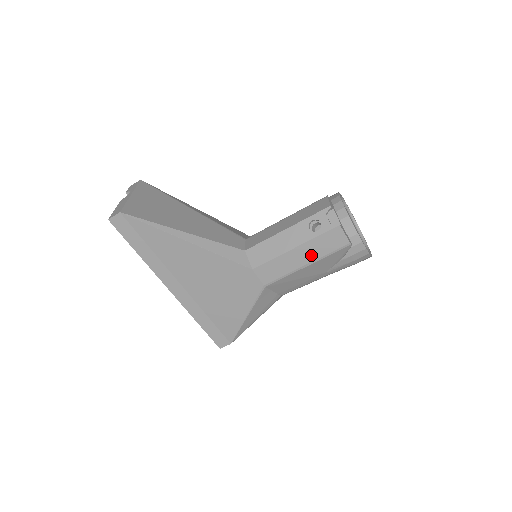
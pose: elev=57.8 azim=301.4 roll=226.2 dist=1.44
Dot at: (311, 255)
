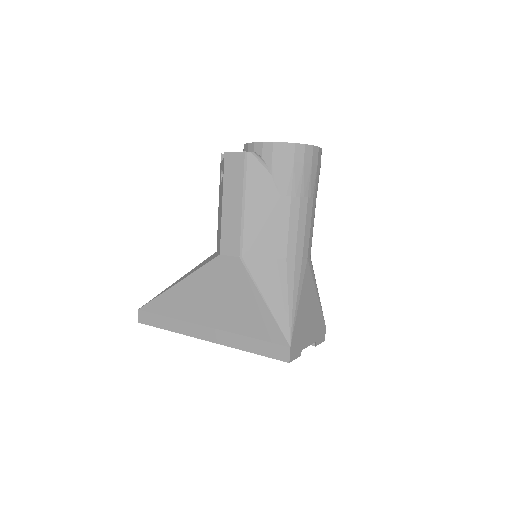
Dot at: (236, 194)
